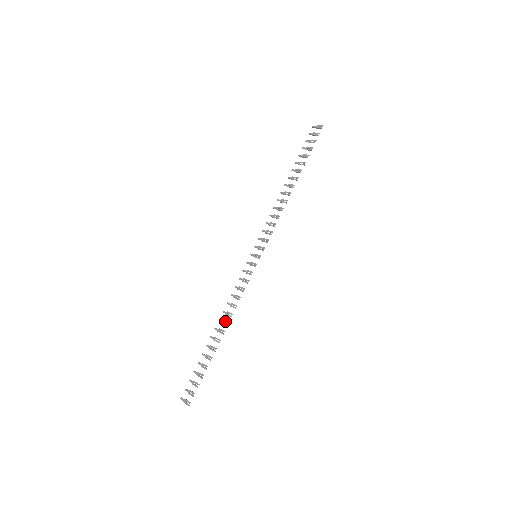
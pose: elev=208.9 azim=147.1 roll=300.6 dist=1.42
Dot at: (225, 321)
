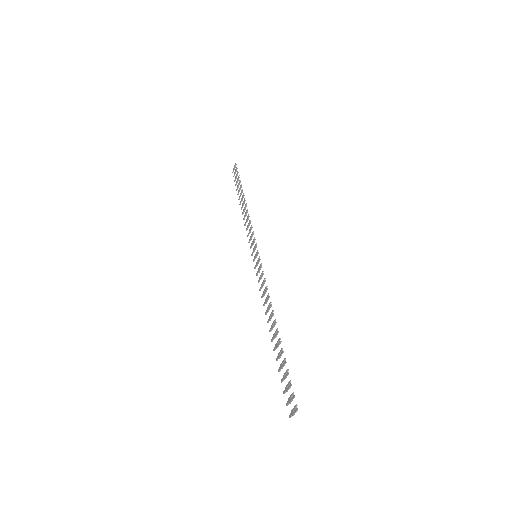
Dot at: (270, 314)
